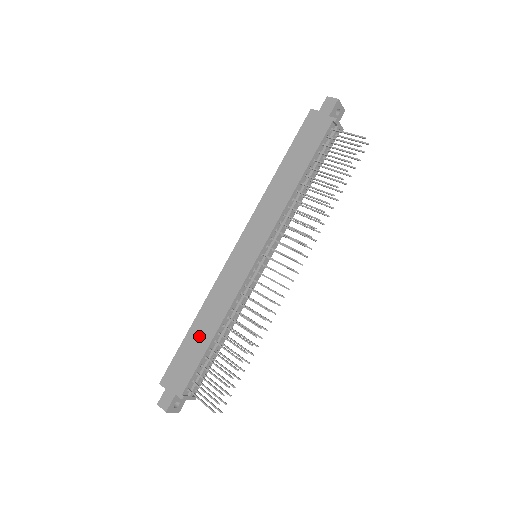
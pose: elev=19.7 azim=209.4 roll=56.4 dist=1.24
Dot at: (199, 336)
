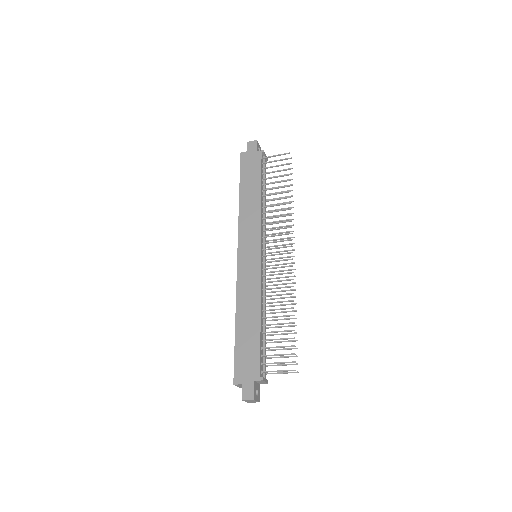
Dot at: (247, 328)
